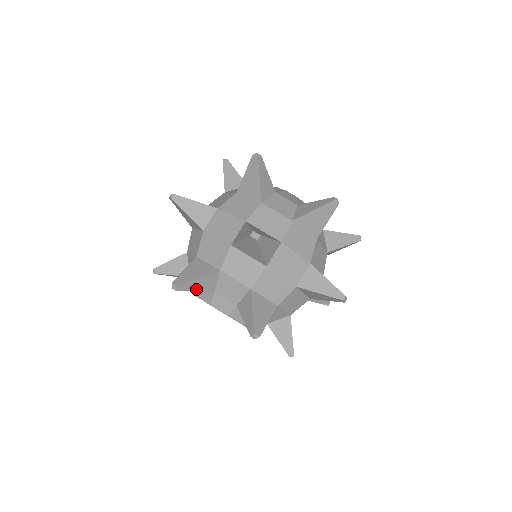
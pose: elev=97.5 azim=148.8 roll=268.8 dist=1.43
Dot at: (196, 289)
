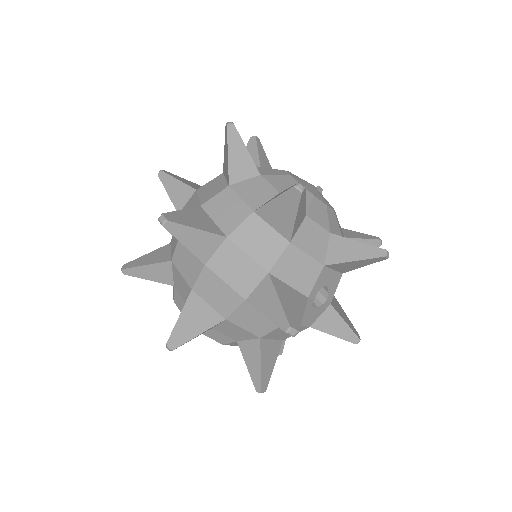
Dot at: (149, 278)
